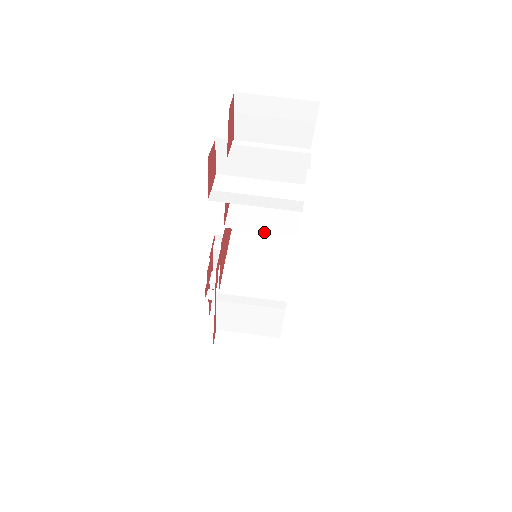
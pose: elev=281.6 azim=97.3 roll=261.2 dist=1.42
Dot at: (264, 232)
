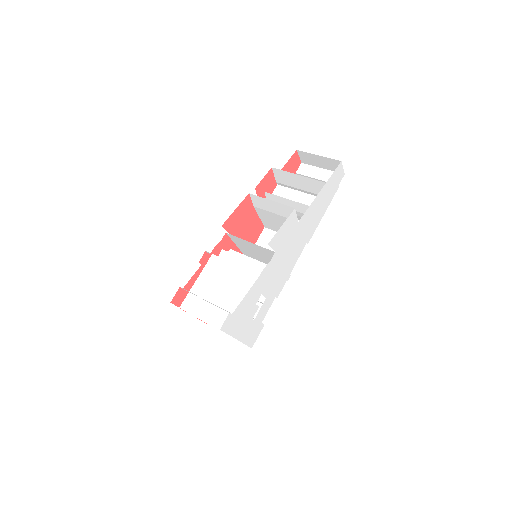
Dot at: (277, 214)
